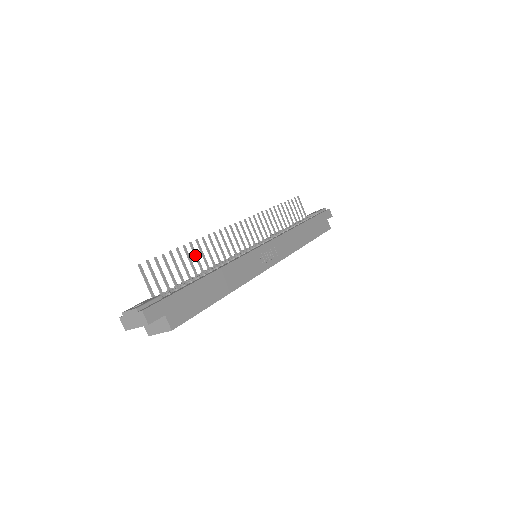
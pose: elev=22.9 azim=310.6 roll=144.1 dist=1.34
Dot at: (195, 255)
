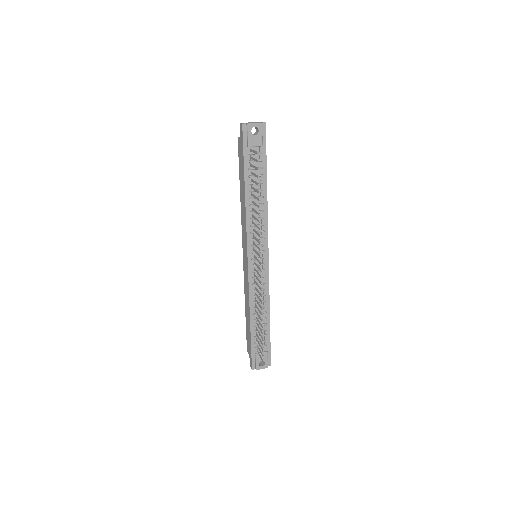
Dot at: (260, 318)
